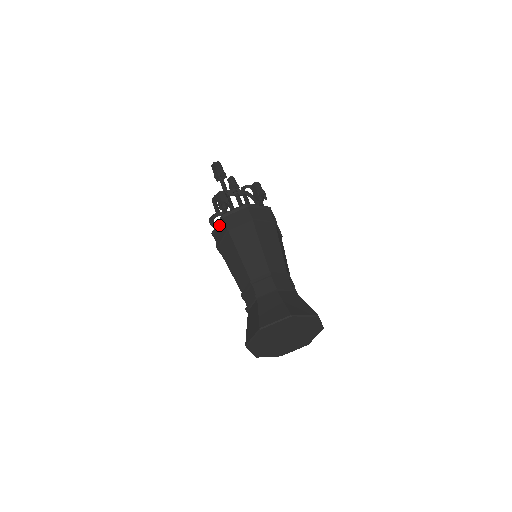
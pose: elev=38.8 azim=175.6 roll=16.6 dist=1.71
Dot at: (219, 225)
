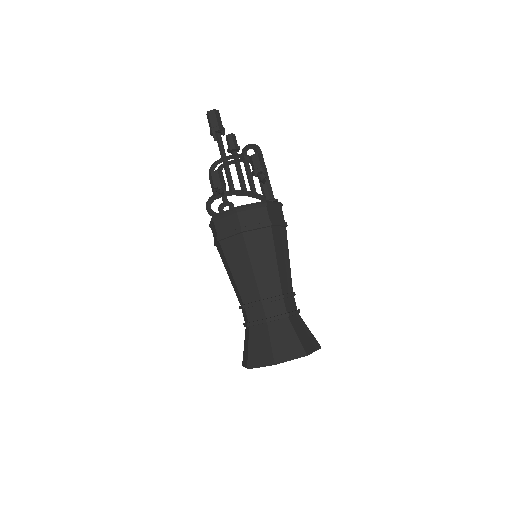
Dot at: (212, 225)
